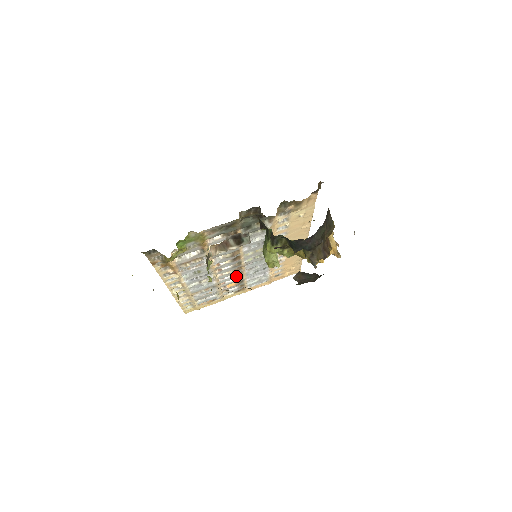
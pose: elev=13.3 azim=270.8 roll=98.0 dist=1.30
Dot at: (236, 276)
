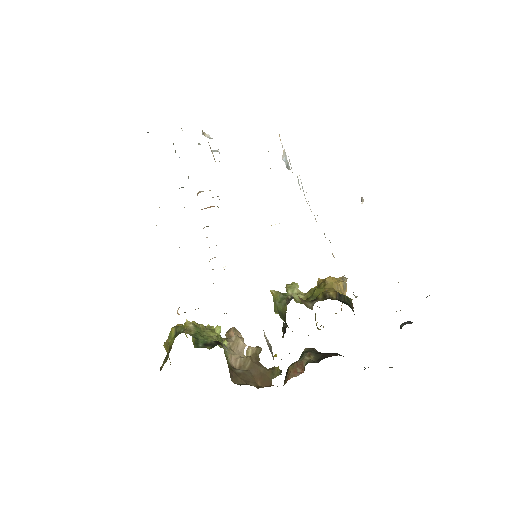
Dot at: occluded
